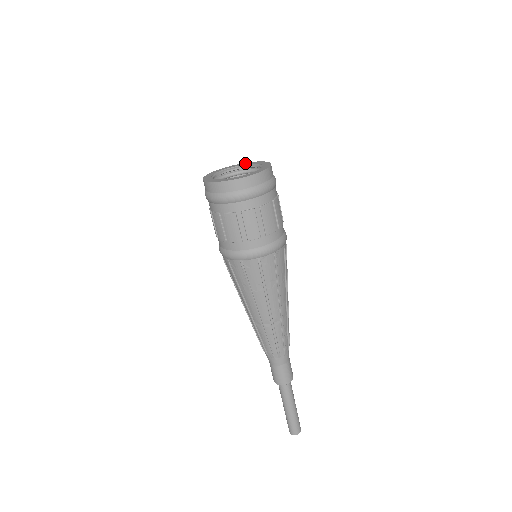
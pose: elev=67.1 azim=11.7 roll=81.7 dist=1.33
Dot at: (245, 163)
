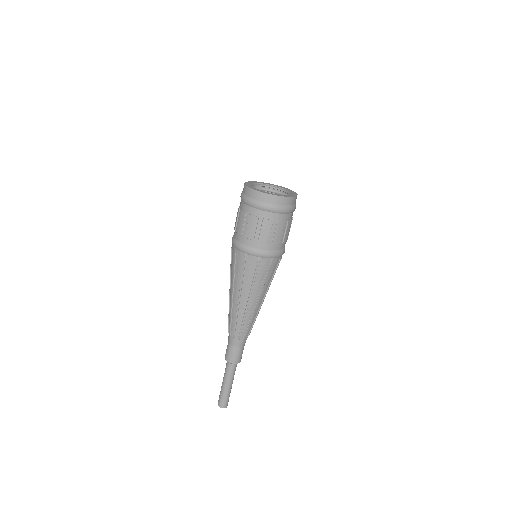
Dot at: (255, 182)
